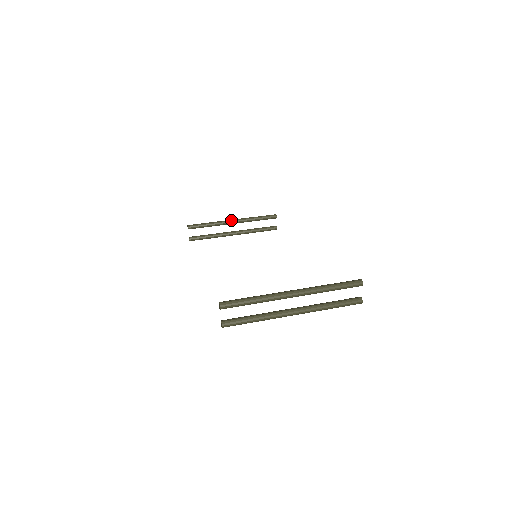
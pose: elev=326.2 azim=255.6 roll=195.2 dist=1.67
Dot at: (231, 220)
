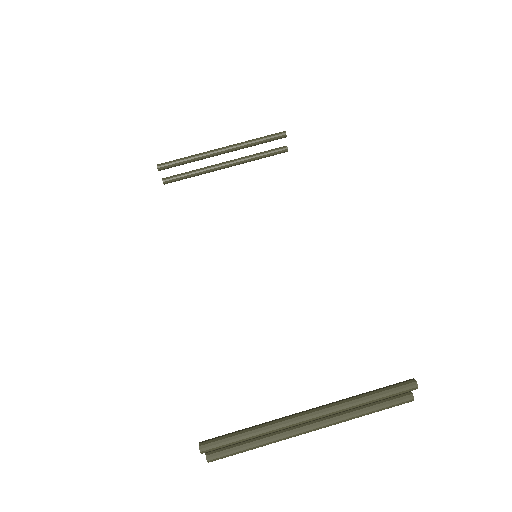
Dot at: (219, 150)
